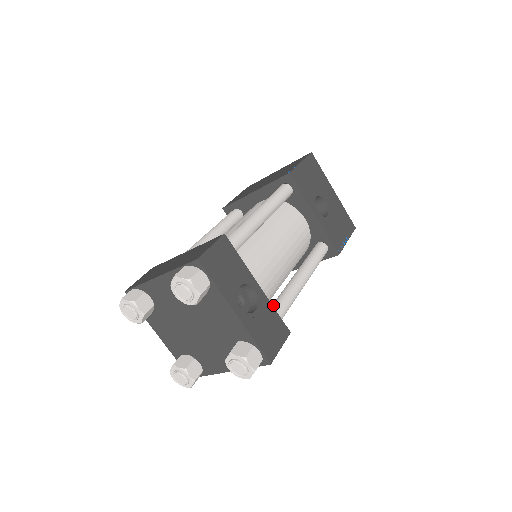
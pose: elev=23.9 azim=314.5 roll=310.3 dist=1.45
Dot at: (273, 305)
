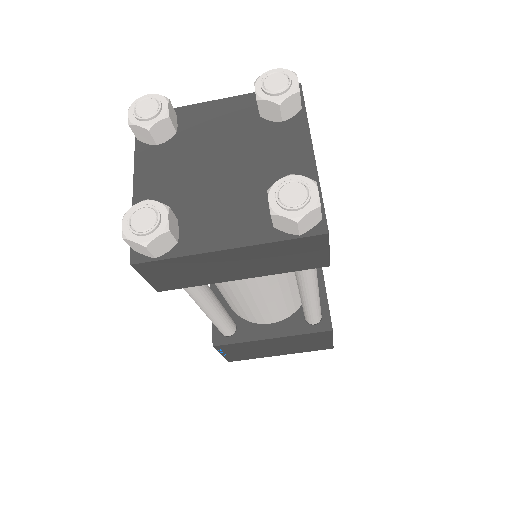
Dot at: occluded
